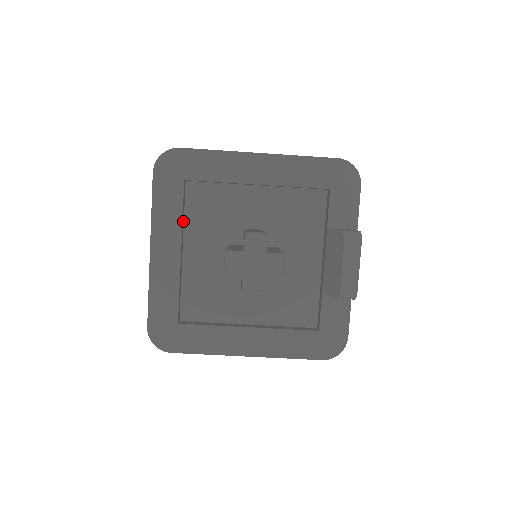
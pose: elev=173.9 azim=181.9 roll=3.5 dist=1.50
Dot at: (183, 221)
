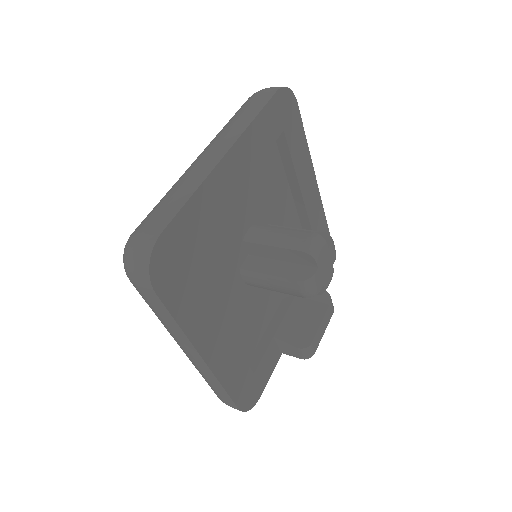
Dot at: occluded
